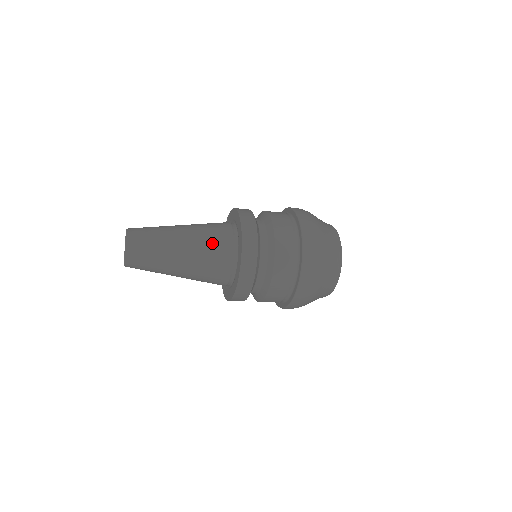
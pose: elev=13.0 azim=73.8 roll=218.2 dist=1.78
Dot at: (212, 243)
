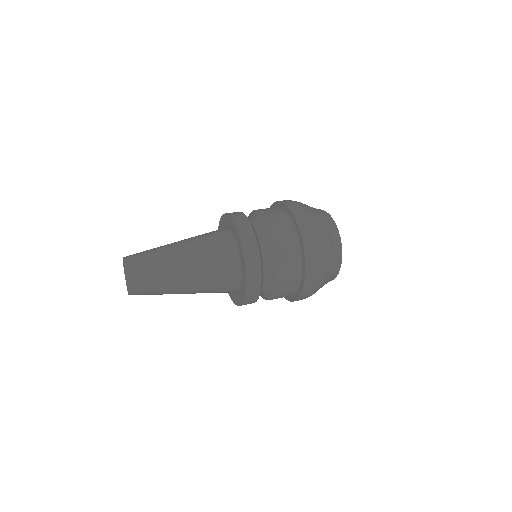
Dot at: (215, 283)
